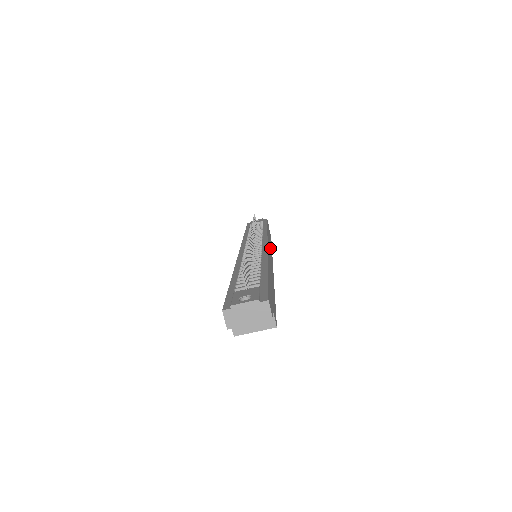
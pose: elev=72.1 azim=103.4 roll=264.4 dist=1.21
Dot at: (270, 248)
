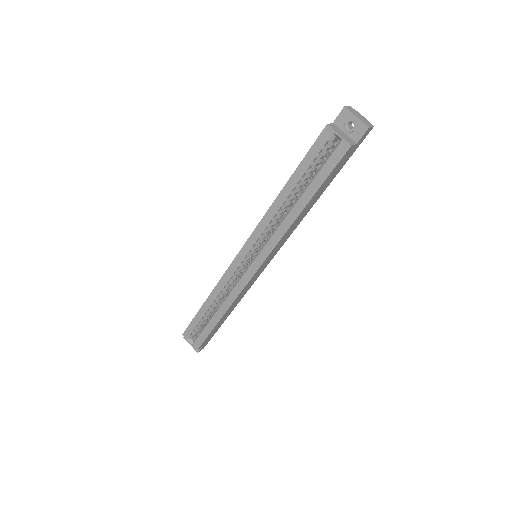
Dot at: (245, 290)
